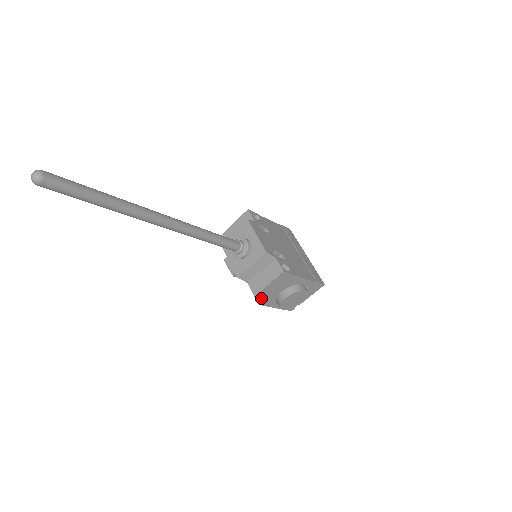
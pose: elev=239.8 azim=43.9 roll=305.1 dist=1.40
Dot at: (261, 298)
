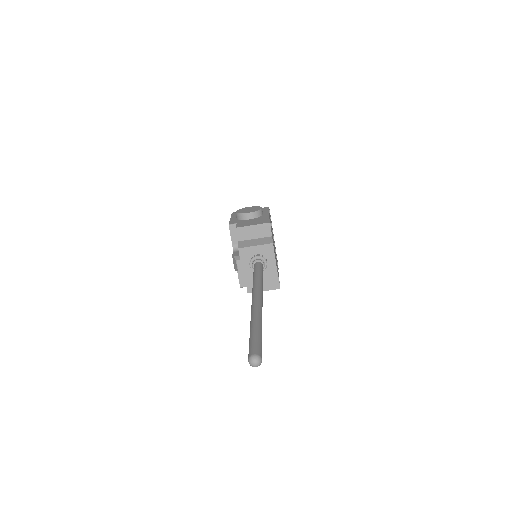
Dot at: (244, 285)
